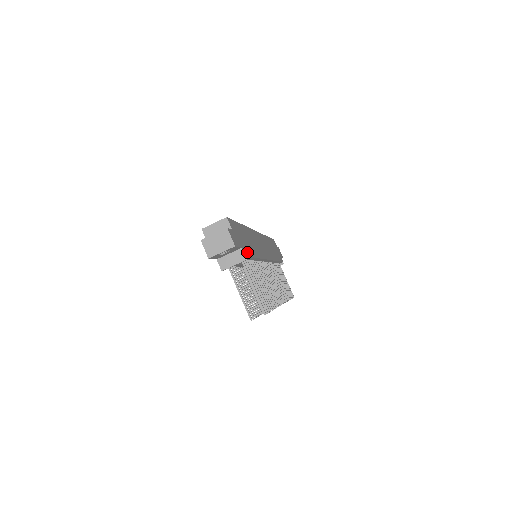
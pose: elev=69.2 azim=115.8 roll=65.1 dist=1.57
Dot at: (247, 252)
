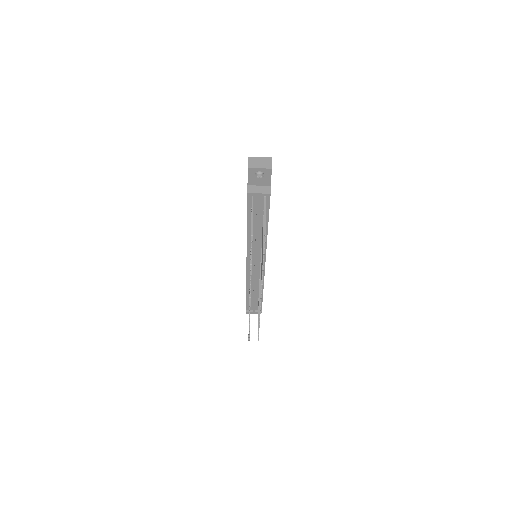
Dot at: occluded
